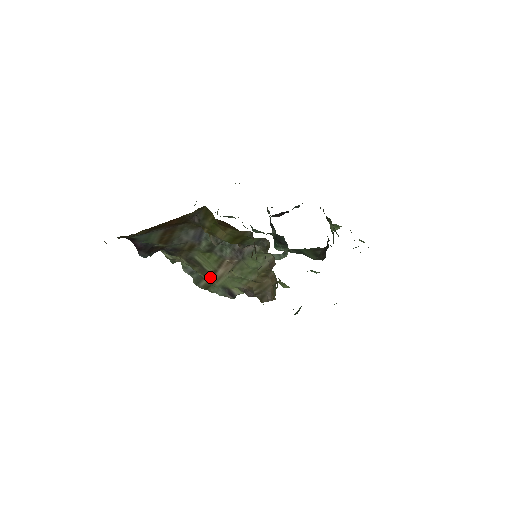
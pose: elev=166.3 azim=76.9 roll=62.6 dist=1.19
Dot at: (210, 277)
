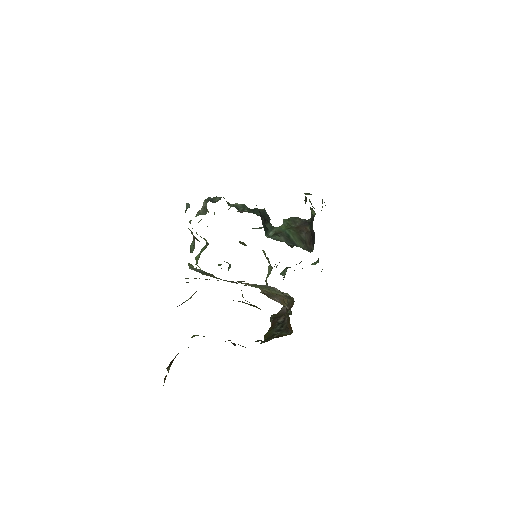
Dot at: occluded
